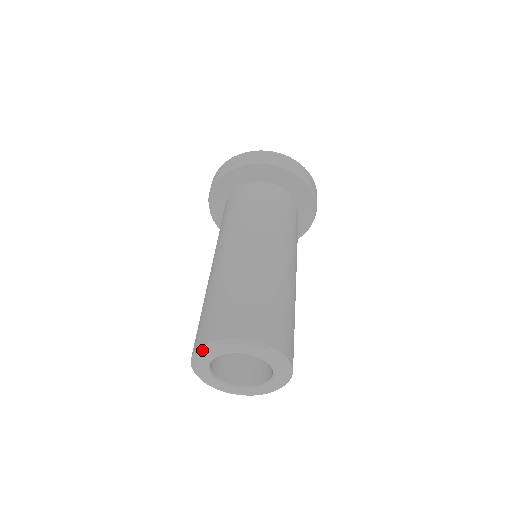
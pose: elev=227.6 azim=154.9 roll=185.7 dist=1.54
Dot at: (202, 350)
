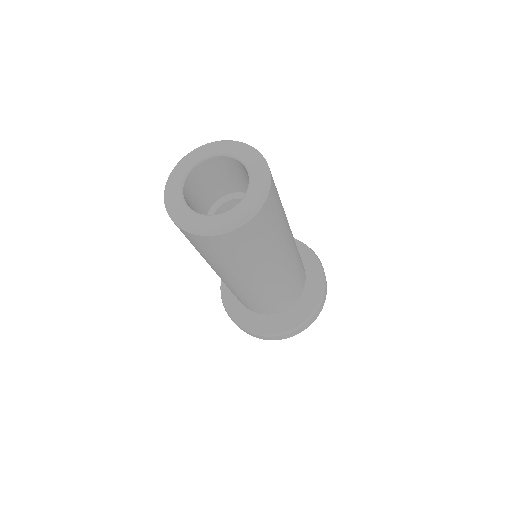
Dot at: (225, 140)
